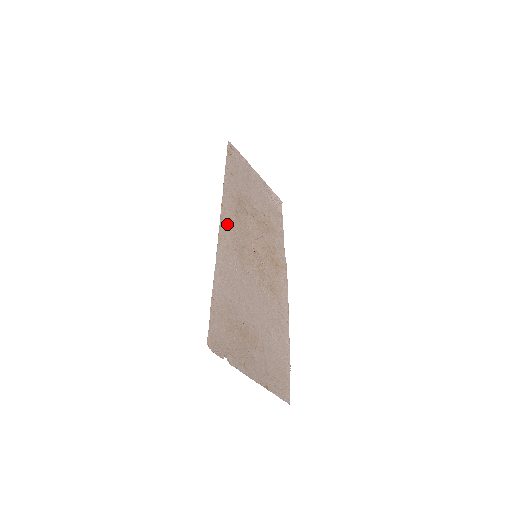
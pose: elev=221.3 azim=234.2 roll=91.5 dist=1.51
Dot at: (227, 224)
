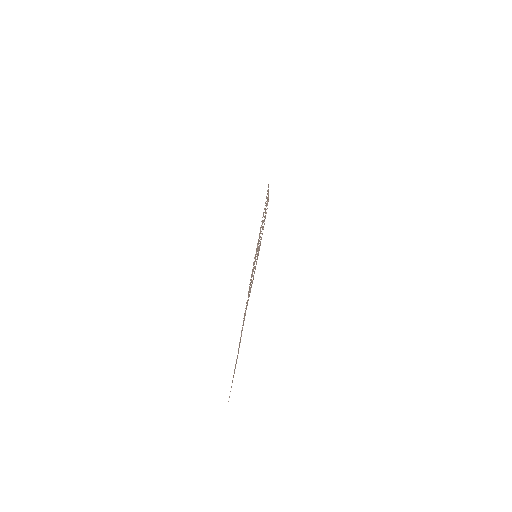
Dot at: occluded
